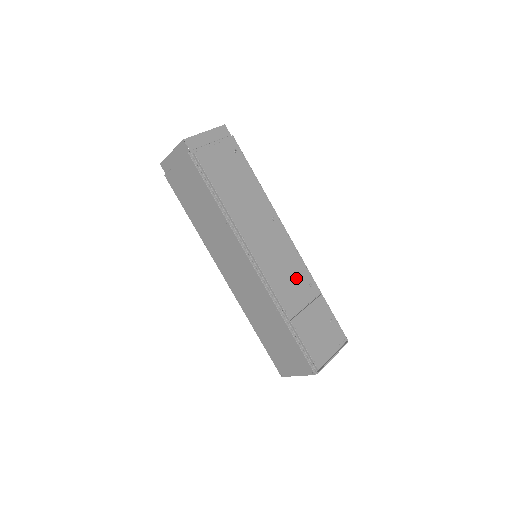
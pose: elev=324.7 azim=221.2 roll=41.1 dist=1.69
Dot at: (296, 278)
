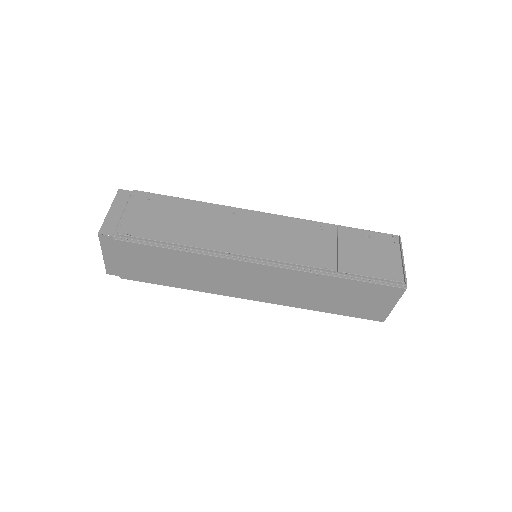
Dot at: (304, 236)
